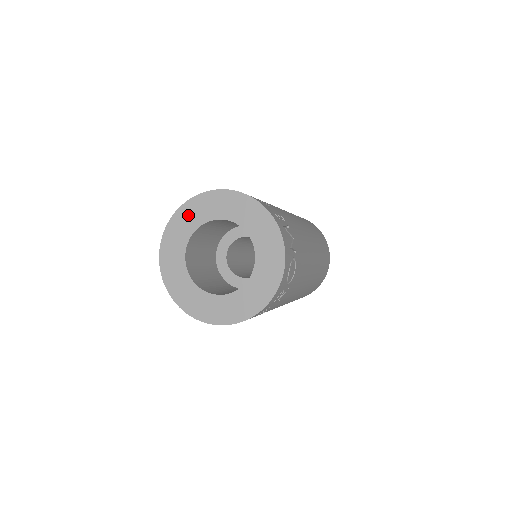
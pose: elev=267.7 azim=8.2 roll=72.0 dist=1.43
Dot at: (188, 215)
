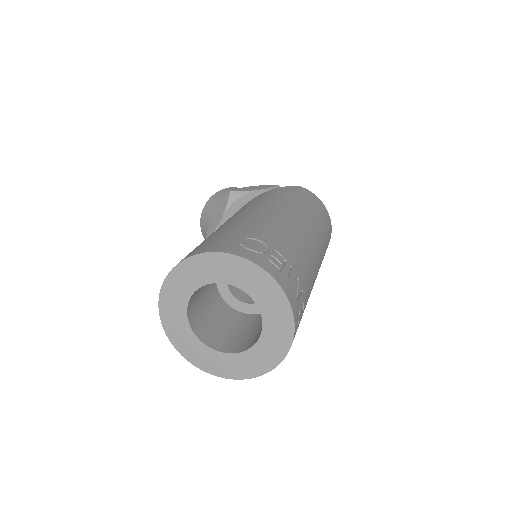
Dot at: (182, 278)
